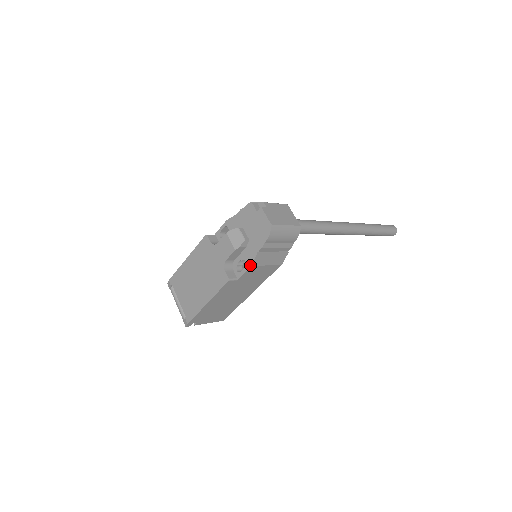
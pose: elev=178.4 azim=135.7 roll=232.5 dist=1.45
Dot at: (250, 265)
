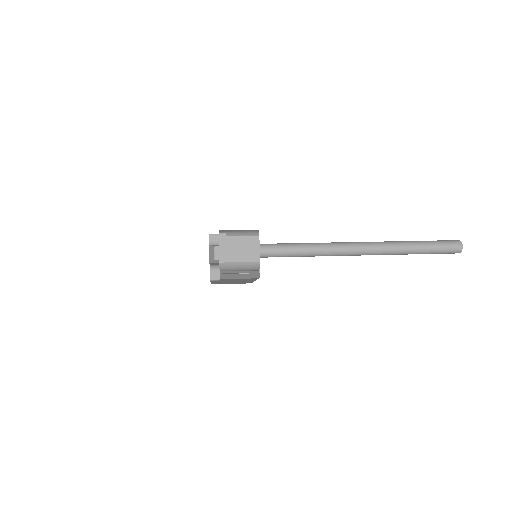
Dot at: occluded
